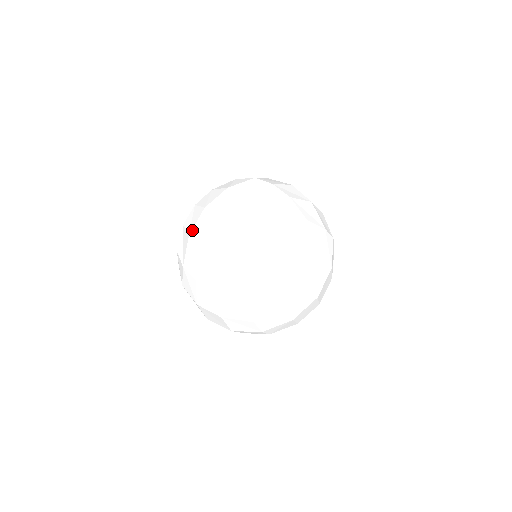
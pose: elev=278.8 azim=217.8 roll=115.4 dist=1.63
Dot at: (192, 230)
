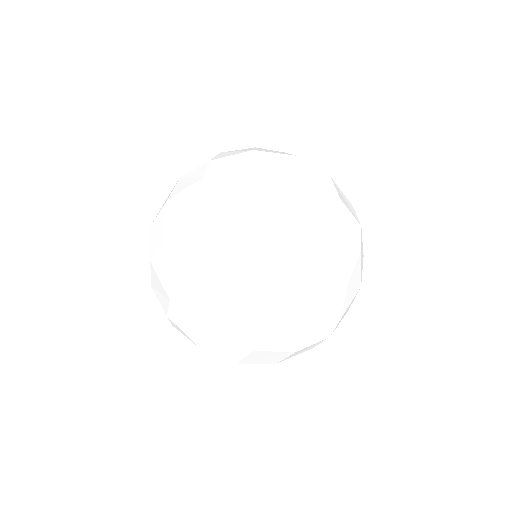
Dot at: occluded
